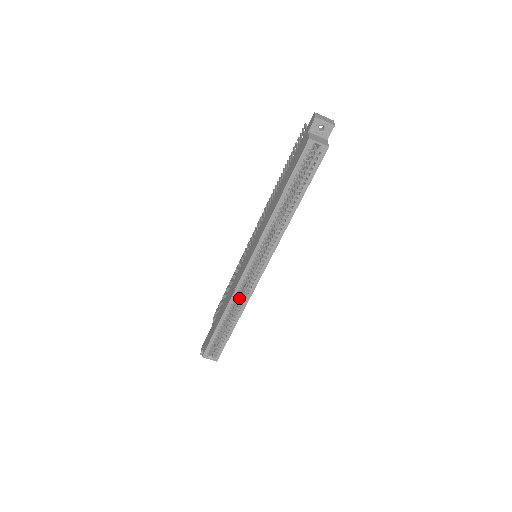
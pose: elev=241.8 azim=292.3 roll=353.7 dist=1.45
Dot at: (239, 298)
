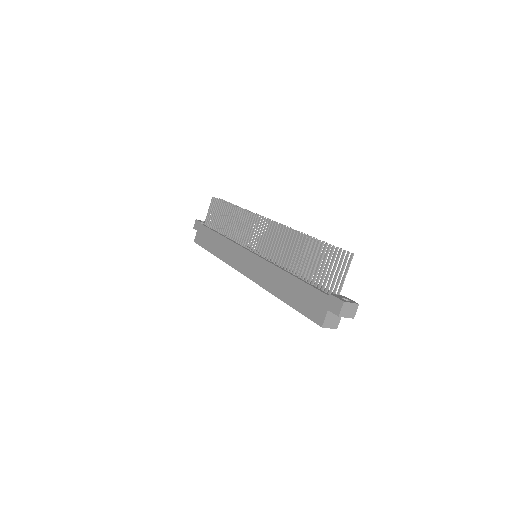
Dot at: occluded
